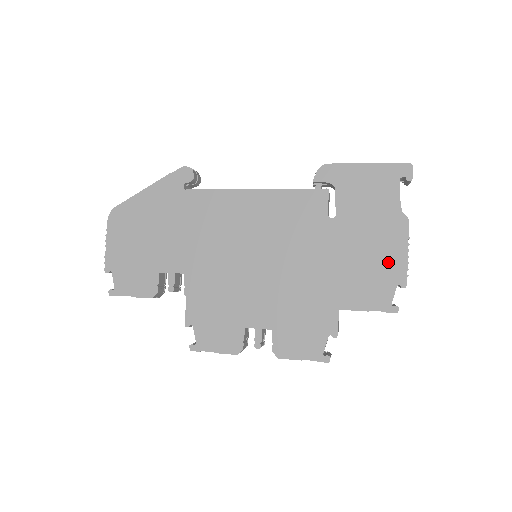
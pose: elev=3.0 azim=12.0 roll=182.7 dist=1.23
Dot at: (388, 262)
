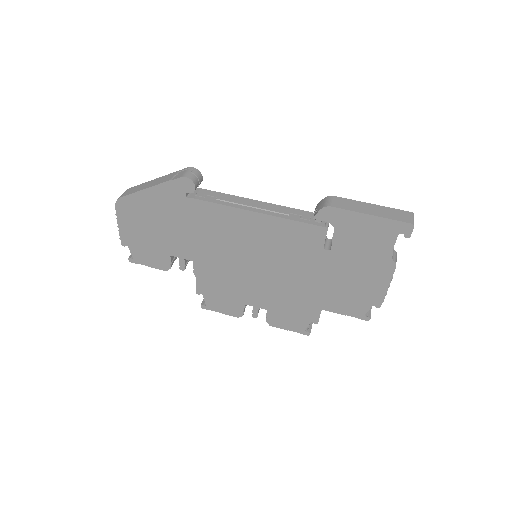
Dot at: (369, 290)
